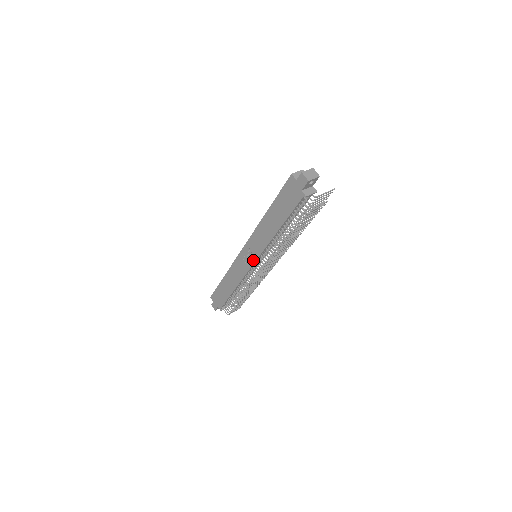
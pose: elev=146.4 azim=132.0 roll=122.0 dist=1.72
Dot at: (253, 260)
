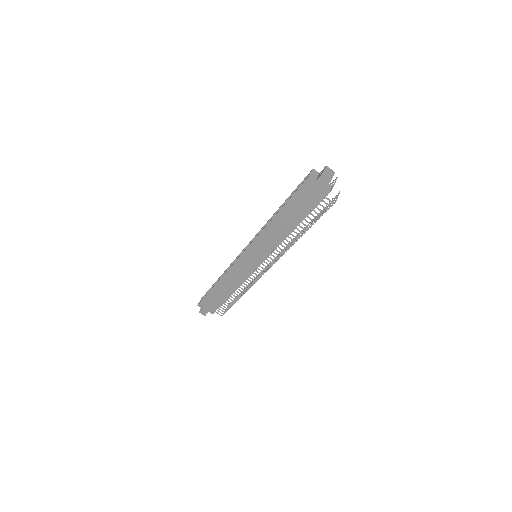
Dot at: (258, 261)
